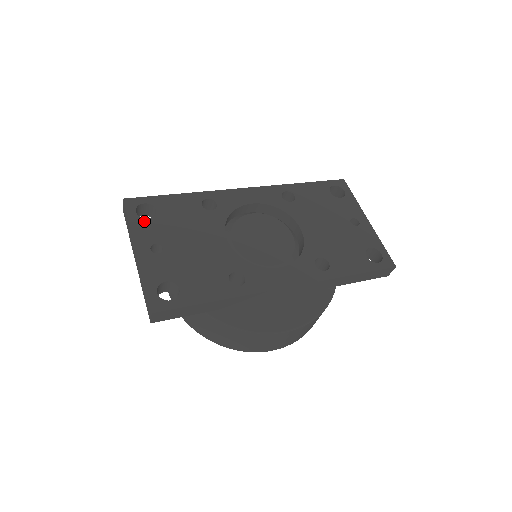
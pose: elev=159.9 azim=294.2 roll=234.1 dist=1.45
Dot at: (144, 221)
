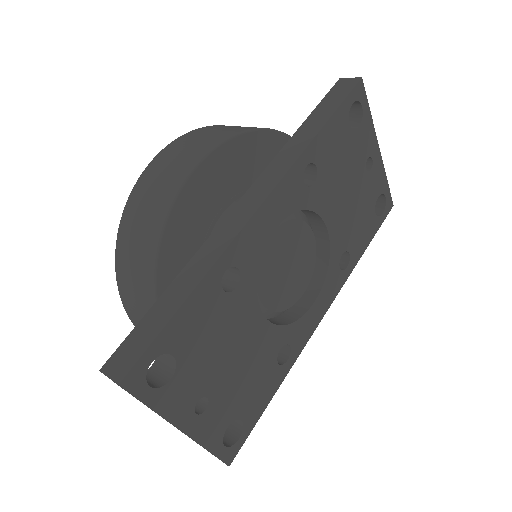
Dot at: (168, 388)
